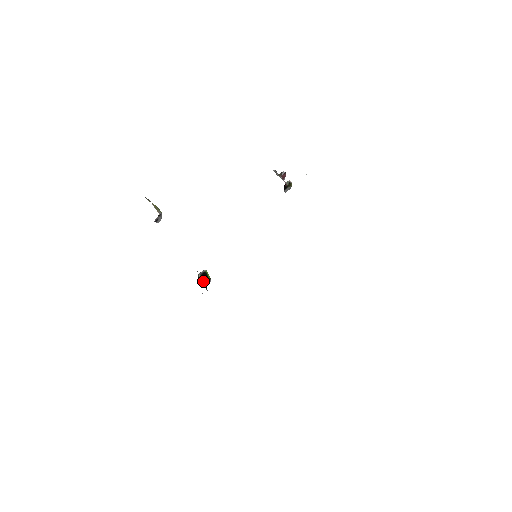
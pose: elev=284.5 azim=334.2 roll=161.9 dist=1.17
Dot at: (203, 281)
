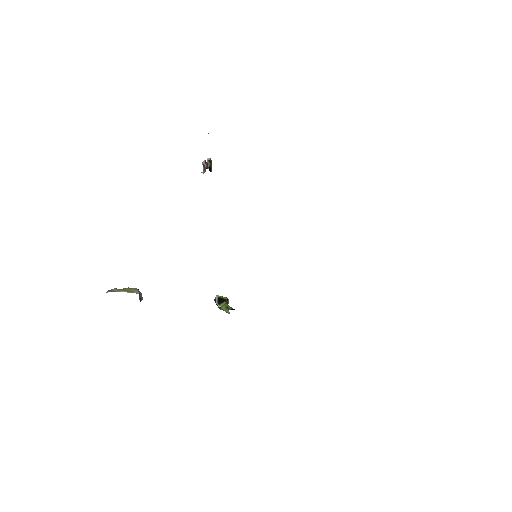
Dot at: (227, 308)
